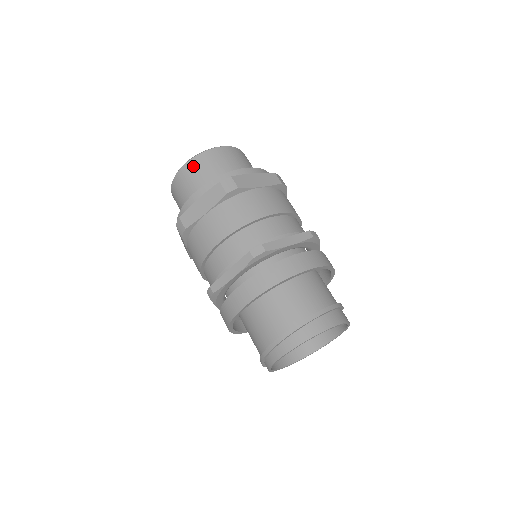
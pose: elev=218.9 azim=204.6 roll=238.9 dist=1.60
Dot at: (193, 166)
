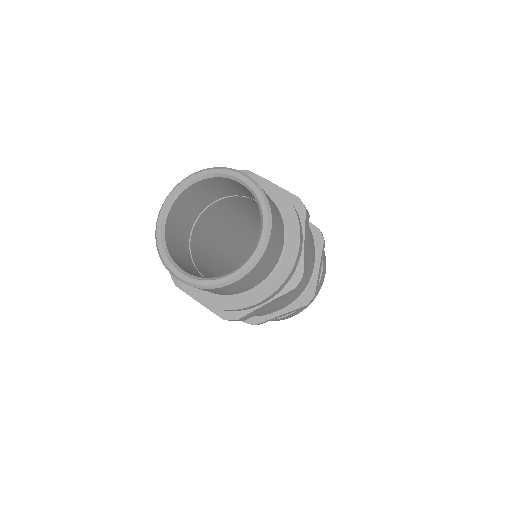
Dot at: (249, 278)
